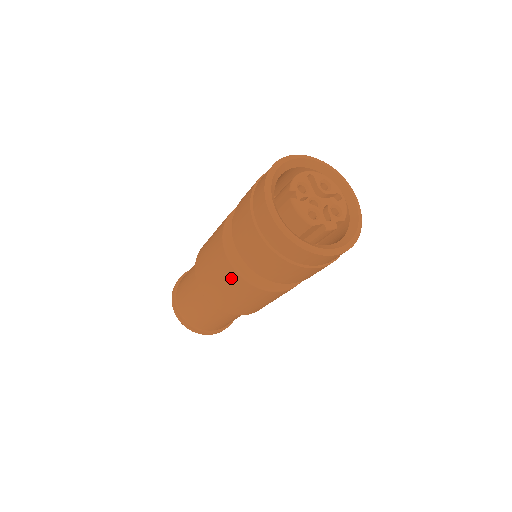
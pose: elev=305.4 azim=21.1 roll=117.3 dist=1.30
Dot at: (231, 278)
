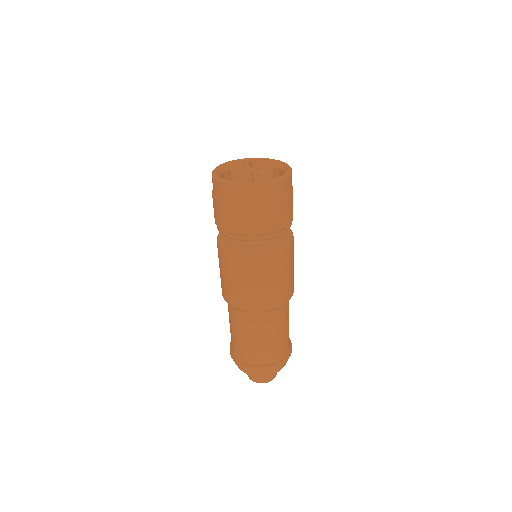
Dot at: (226, 260)
